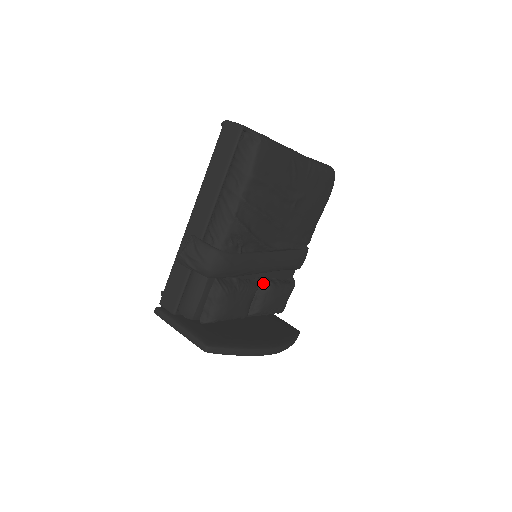
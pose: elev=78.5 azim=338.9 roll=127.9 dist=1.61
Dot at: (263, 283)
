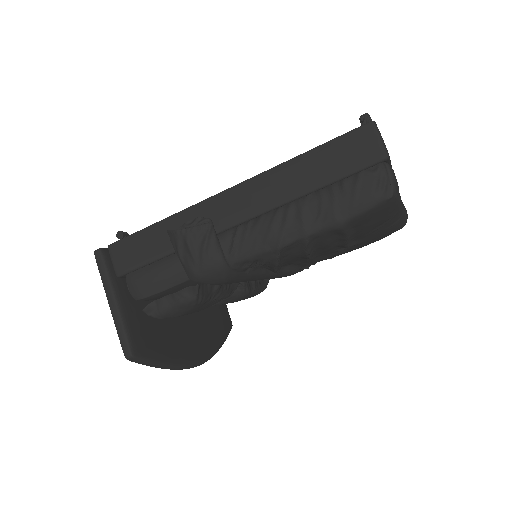
Dot at: (240, 286)
